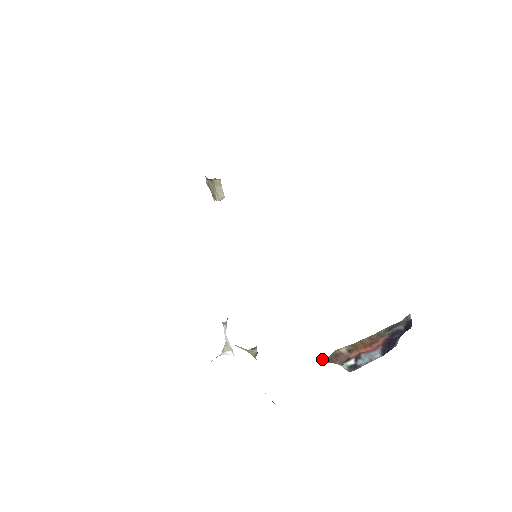
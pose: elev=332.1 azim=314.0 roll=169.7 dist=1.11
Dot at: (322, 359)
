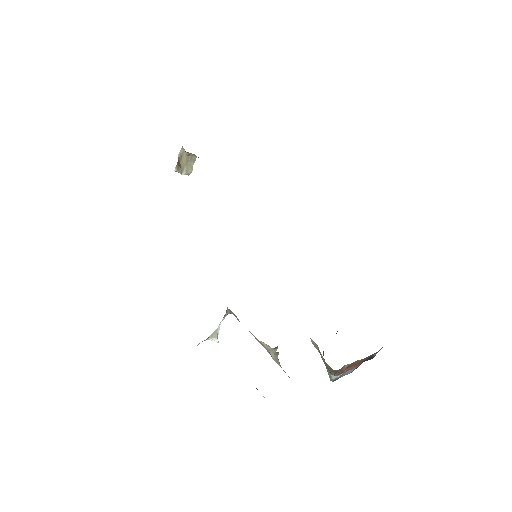
Dot at: (334, 370)
